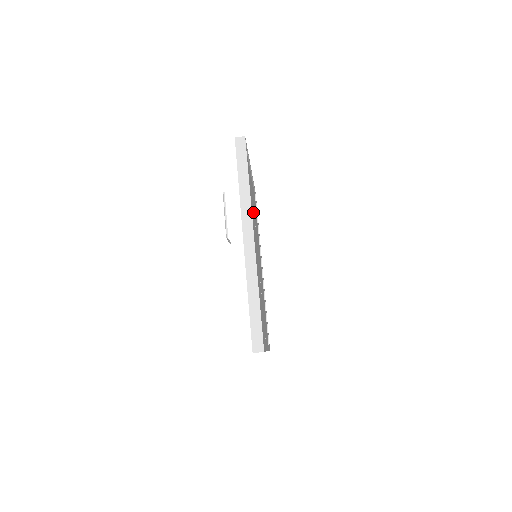
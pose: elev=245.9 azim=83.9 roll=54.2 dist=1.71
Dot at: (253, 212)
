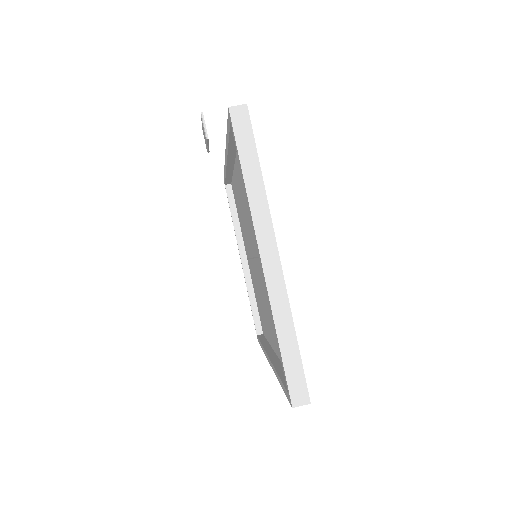
Dot at: occluded
